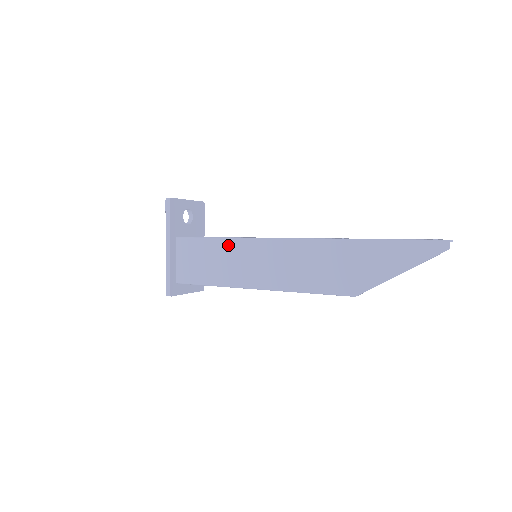
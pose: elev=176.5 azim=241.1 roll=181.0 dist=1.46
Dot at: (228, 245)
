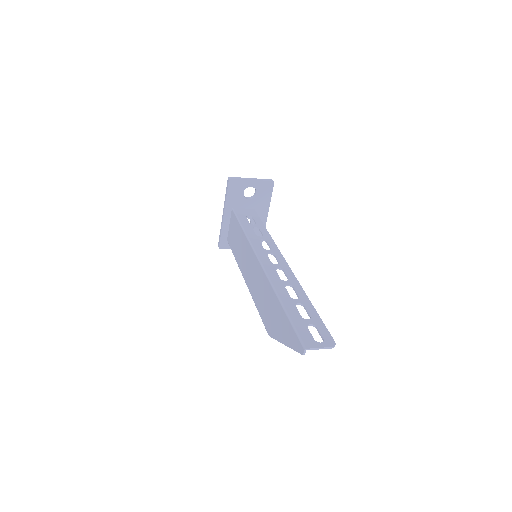
Dot at: (243, 237)
